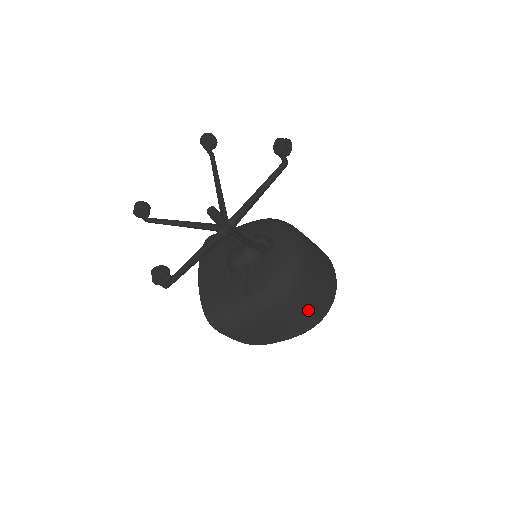
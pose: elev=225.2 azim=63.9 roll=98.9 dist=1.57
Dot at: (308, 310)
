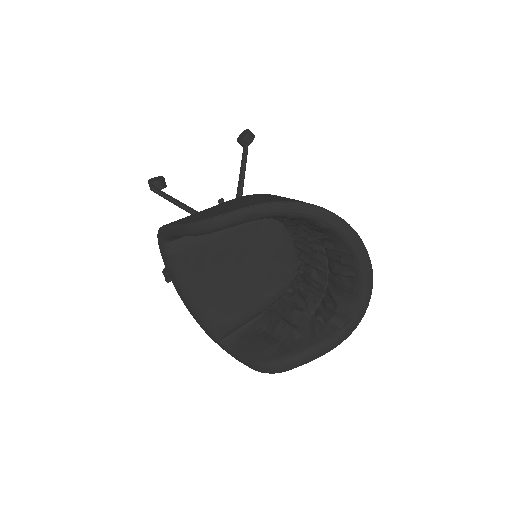
Dot at: occluded
